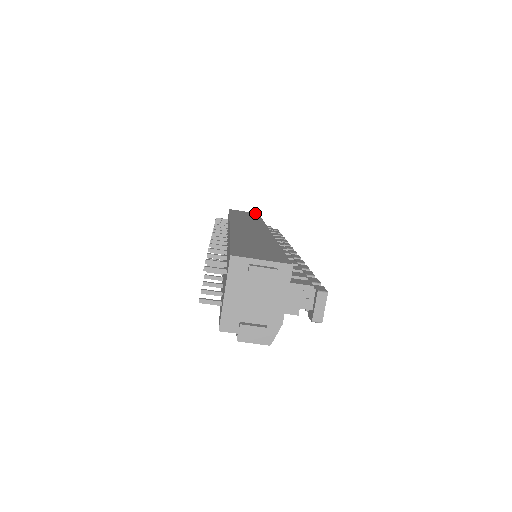
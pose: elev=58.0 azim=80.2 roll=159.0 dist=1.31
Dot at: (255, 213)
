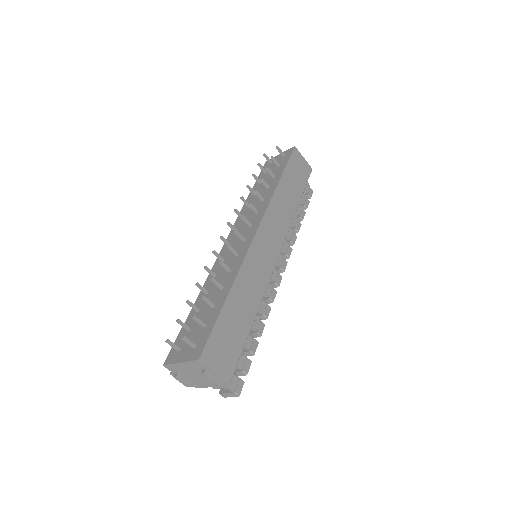
Dot at: (309, 168)
